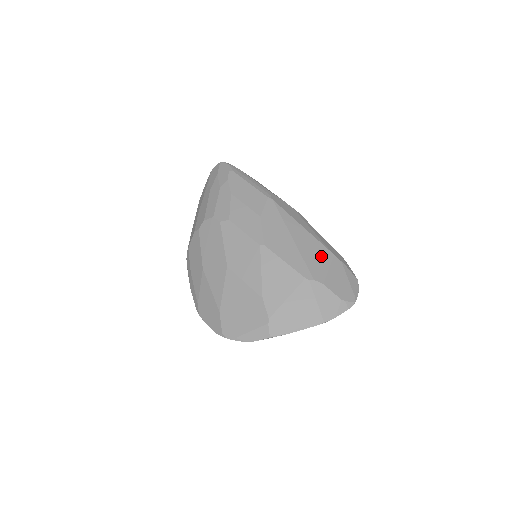
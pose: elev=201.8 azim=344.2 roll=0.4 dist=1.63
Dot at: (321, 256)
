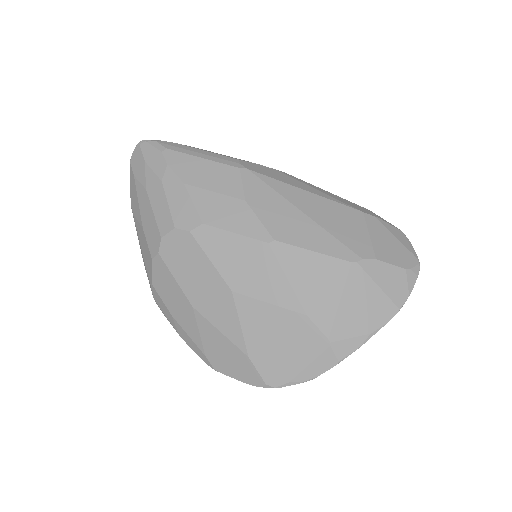
Dot at: (350, 221)
